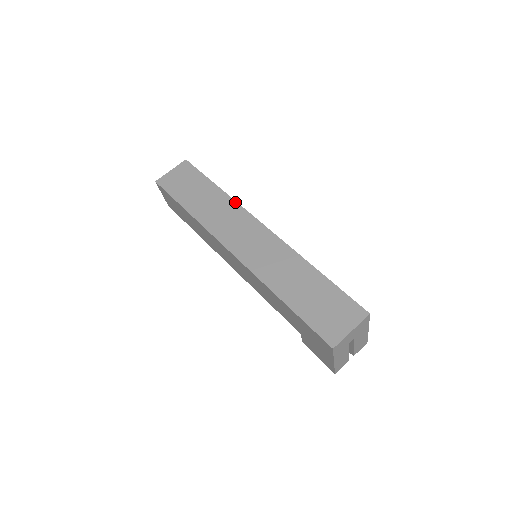
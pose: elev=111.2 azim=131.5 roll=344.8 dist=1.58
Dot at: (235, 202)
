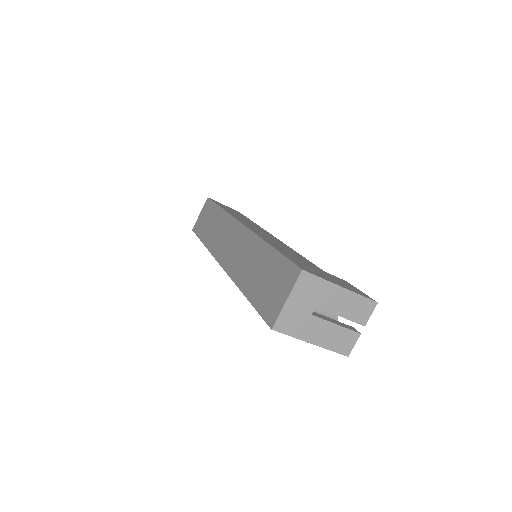
Dot at: (227, 214)
